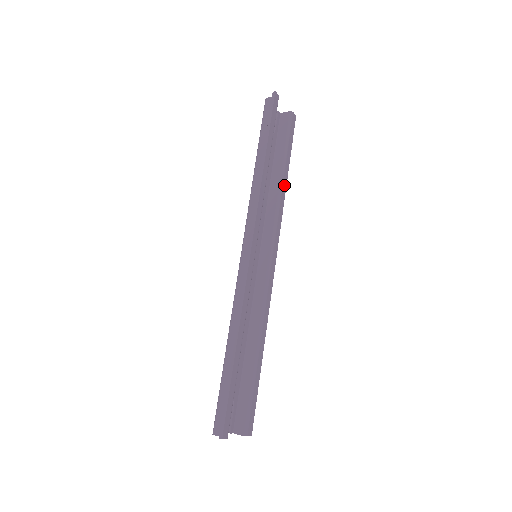
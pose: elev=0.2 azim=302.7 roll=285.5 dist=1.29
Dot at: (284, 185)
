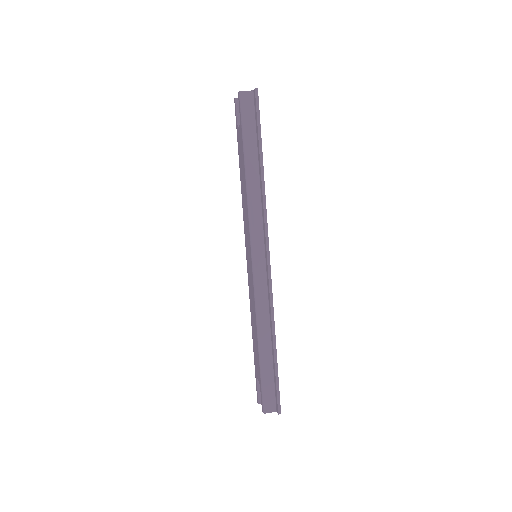
Dot at: occluded
